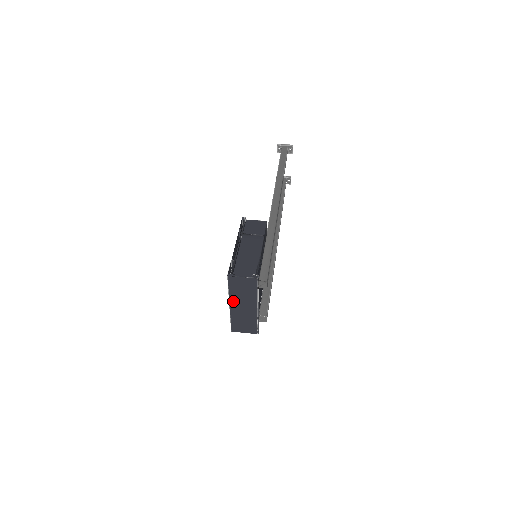
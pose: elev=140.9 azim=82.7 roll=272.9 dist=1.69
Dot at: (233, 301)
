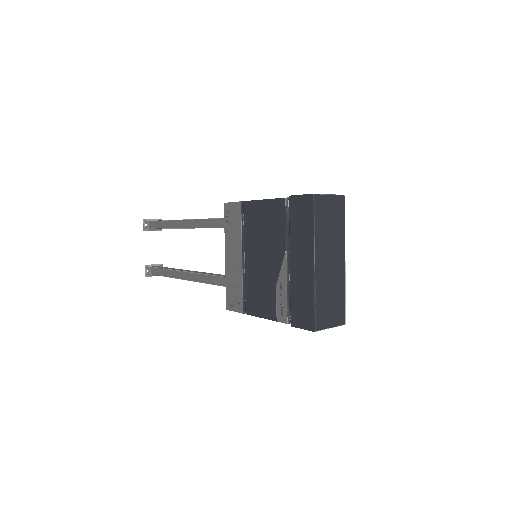
Dot at: (319, 252)
